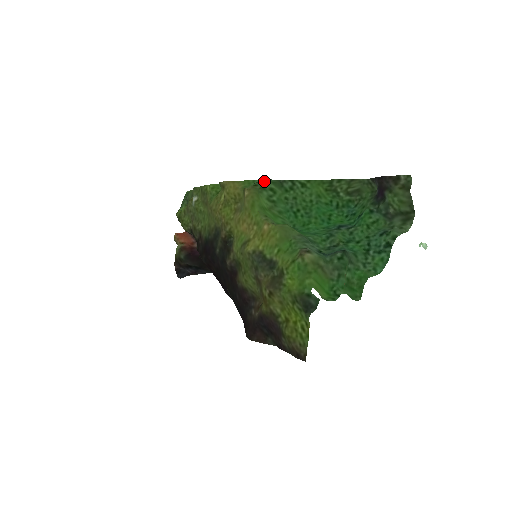
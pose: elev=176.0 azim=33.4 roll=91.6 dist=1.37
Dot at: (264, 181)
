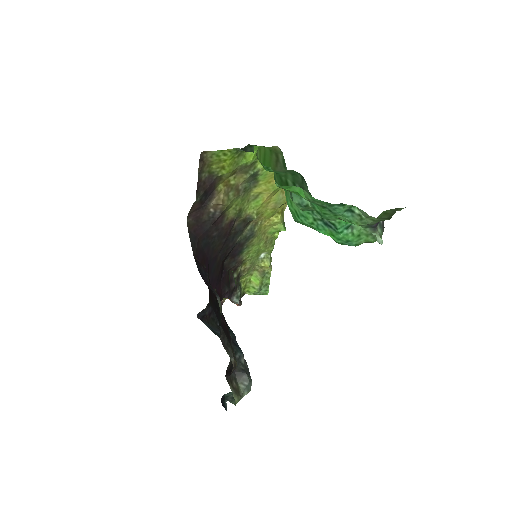
Dot at: occluded
